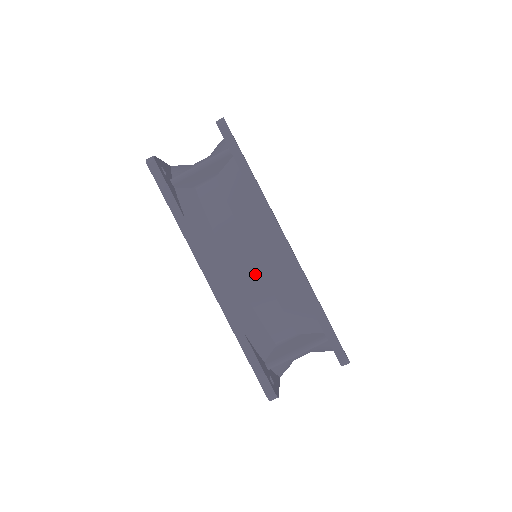
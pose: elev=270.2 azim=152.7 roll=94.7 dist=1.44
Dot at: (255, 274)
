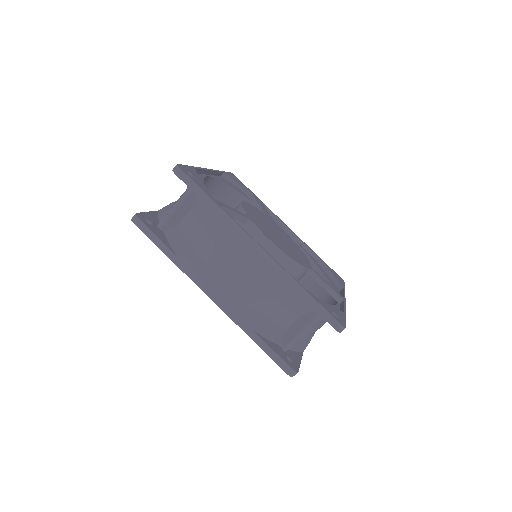
Dot at: (245, 281)
